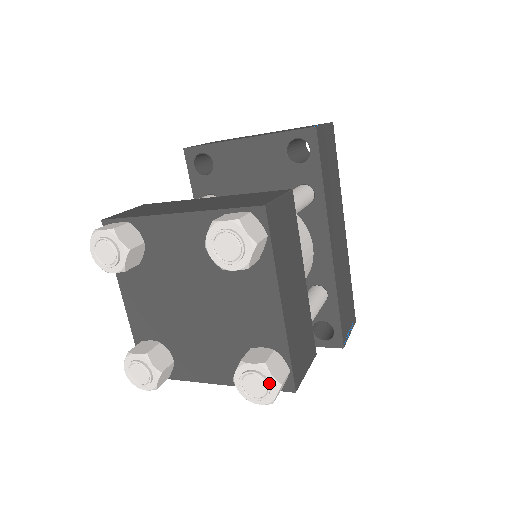
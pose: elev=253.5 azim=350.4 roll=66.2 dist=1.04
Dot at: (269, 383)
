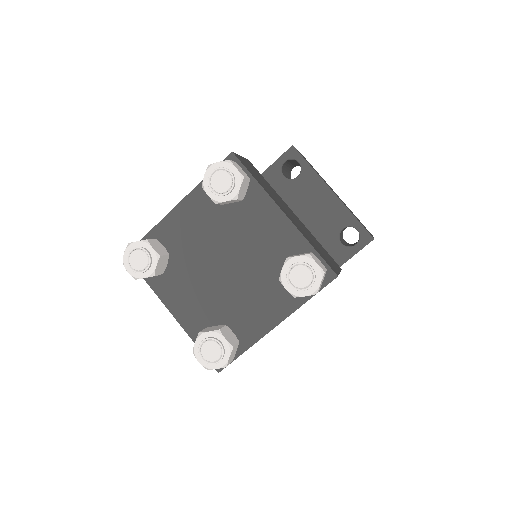
Dot at: (222, 359)
